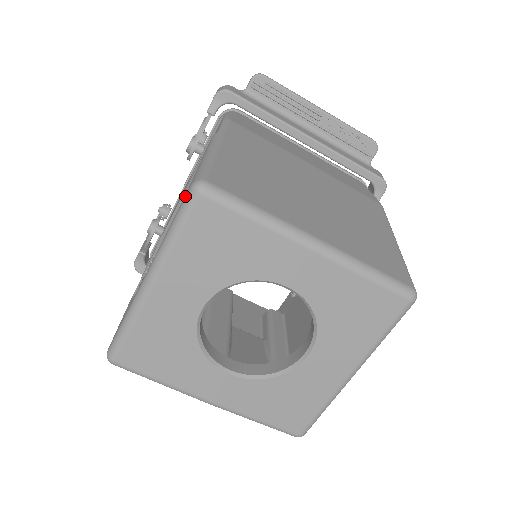
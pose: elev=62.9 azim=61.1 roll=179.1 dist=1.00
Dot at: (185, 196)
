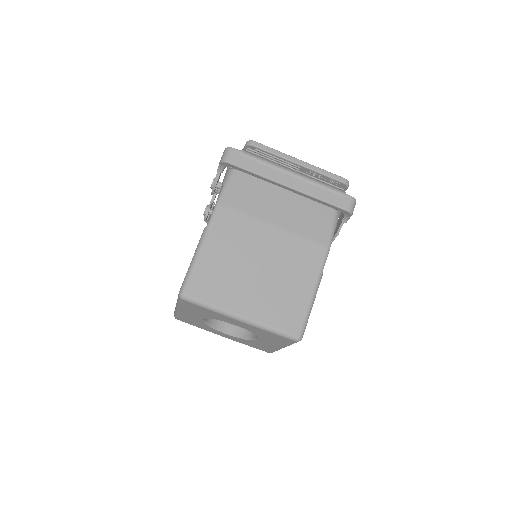
Dot at: (178, 294)
